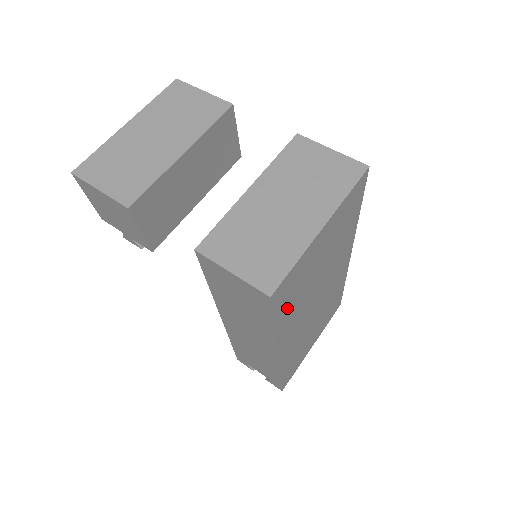
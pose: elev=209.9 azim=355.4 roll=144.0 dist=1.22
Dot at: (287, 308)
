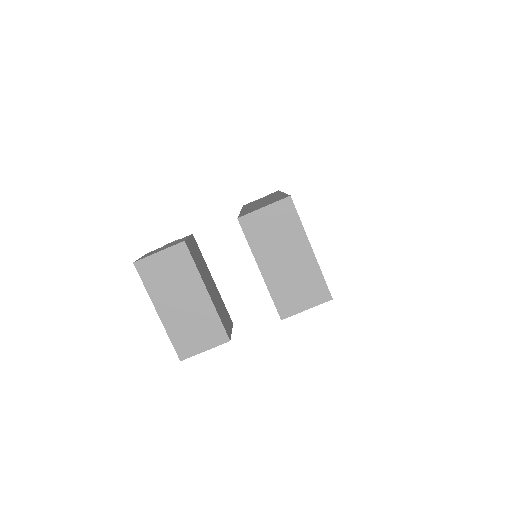
Dot at: occluded
